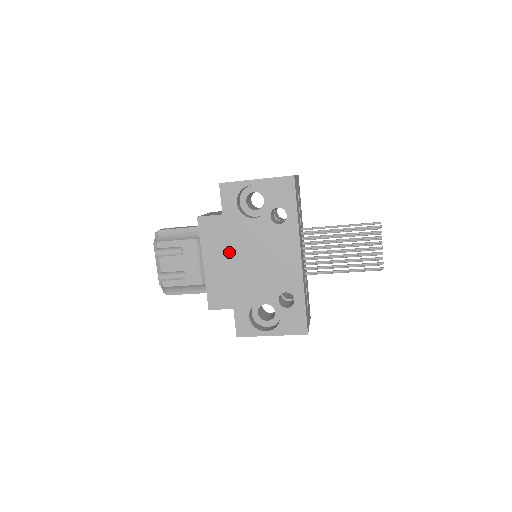
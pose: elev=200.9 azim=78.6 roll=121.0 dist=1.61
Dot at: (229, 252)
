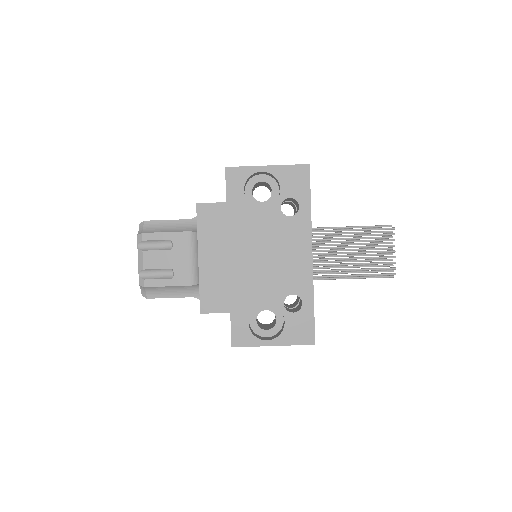
Dot at: (230, 245)
